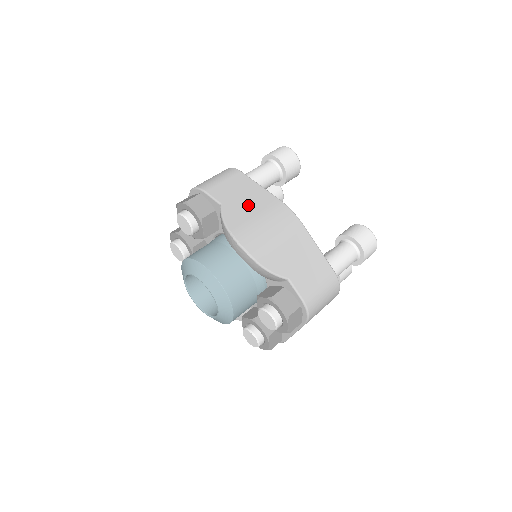
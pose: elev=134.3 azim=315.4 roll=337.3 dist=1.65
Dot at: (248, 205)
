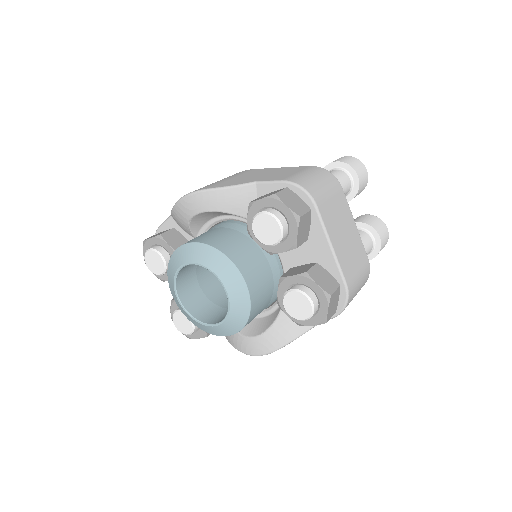
Dot at: occluded
